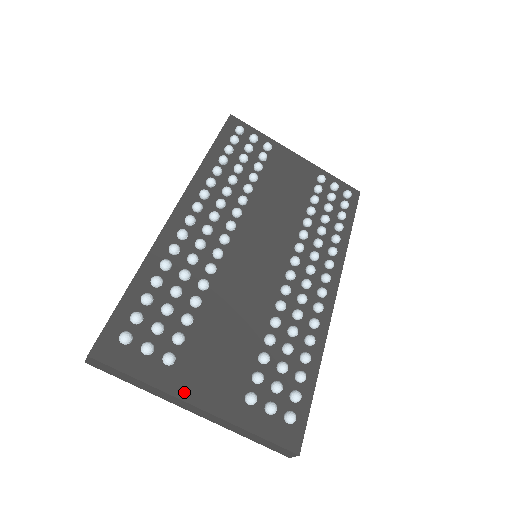
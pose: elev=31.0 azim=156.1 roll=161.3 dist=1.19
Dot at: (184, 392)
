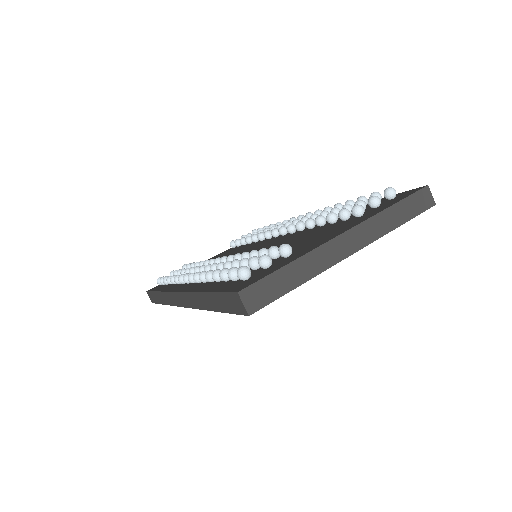
Dot at: (323, 242)
